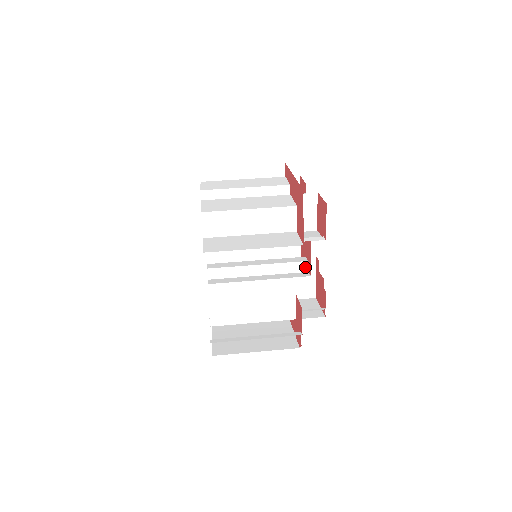
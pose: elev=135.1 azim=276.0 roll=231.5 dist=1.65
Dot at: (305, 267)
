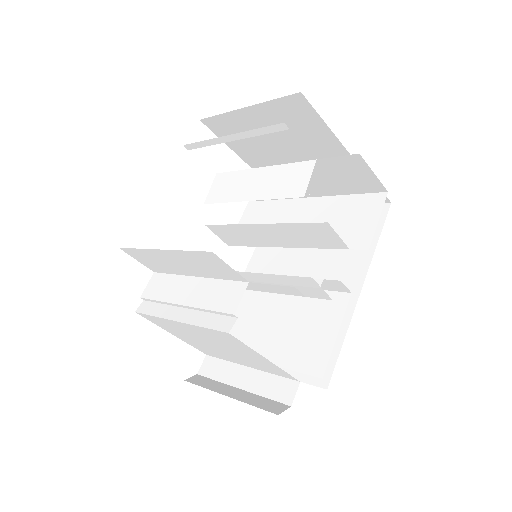
Dot at: occluded
